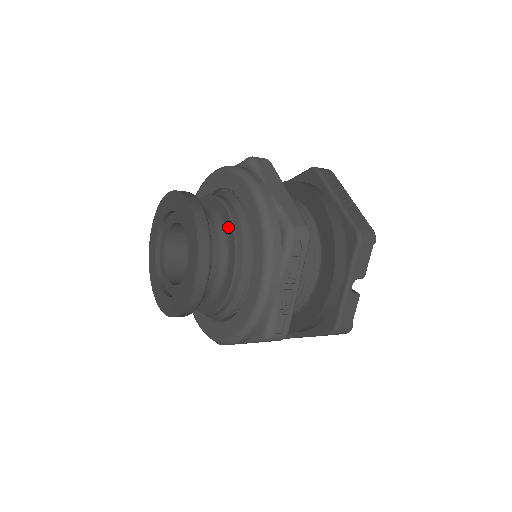
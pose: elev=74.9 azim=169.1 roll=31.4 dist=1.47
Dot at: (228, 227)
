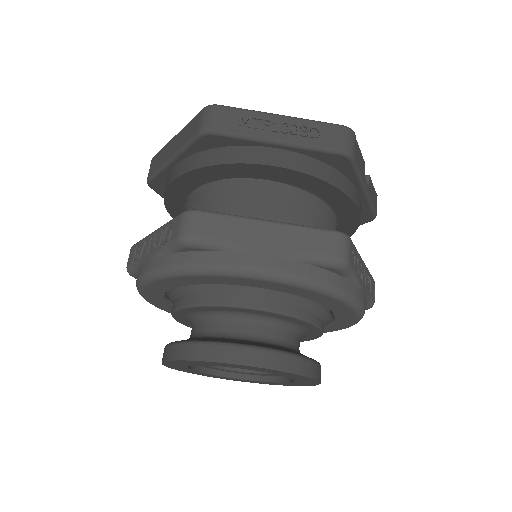
Dot at: (270, 316)
